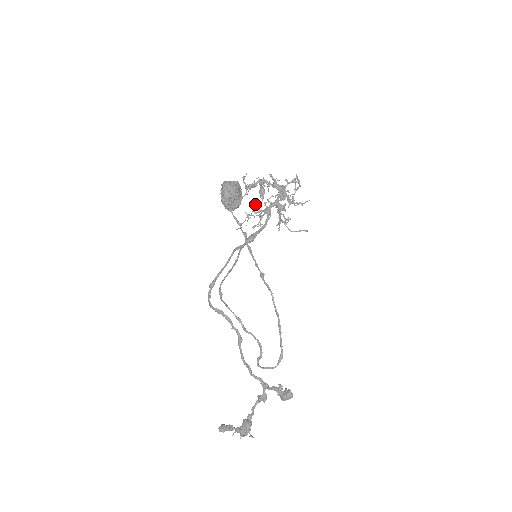
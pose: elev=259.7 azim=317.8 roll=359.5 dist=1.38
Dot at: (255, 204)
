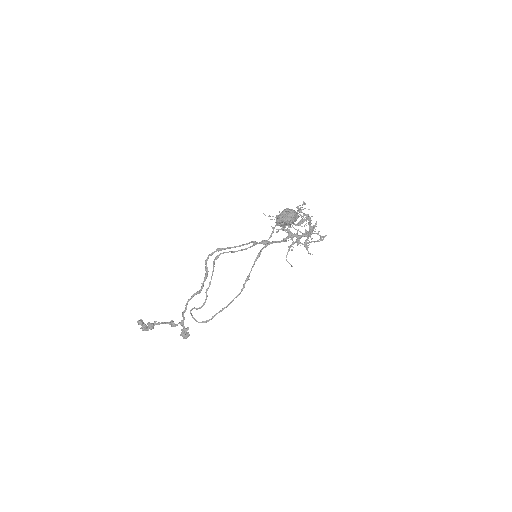
Dot at: occluded
